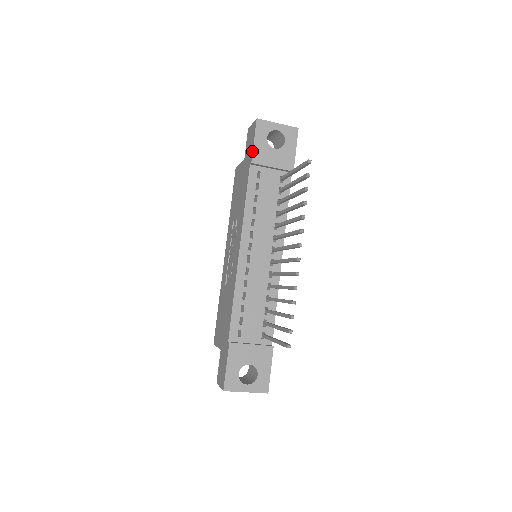
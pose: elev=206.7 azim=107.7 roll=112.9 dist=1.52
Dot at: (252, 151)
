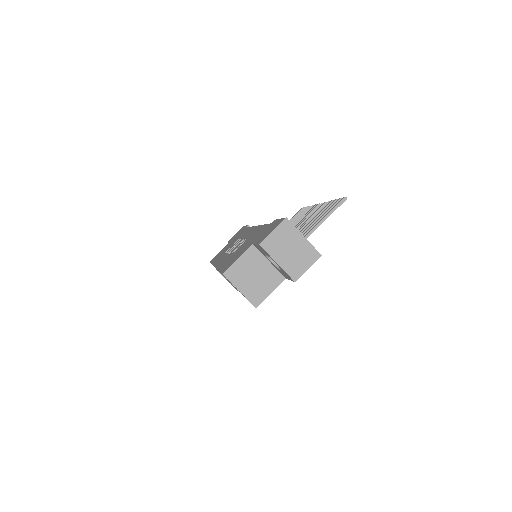
Dot at: (246, 225)
